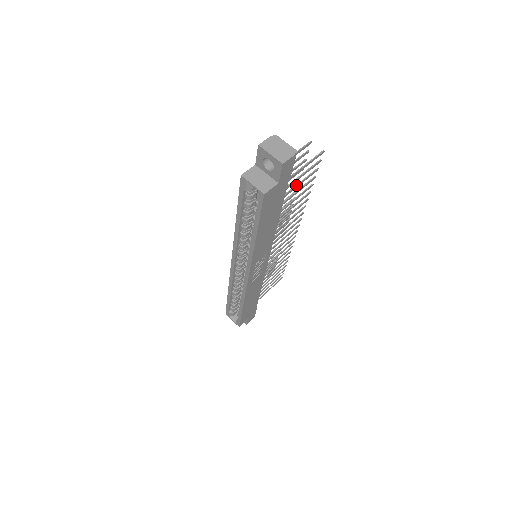
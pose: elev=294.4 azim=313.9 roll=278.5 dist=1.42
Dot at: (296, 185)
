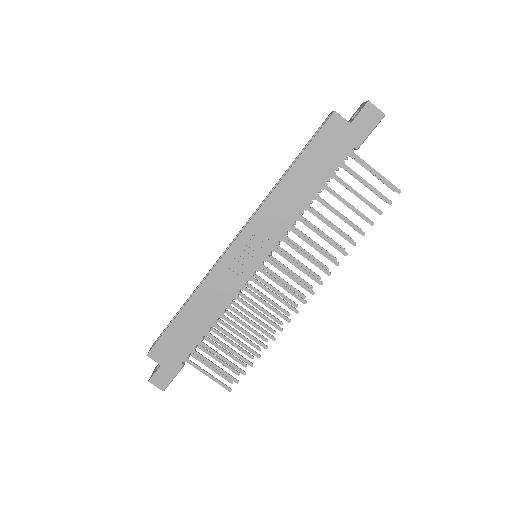
Dot at: (355, 190)
